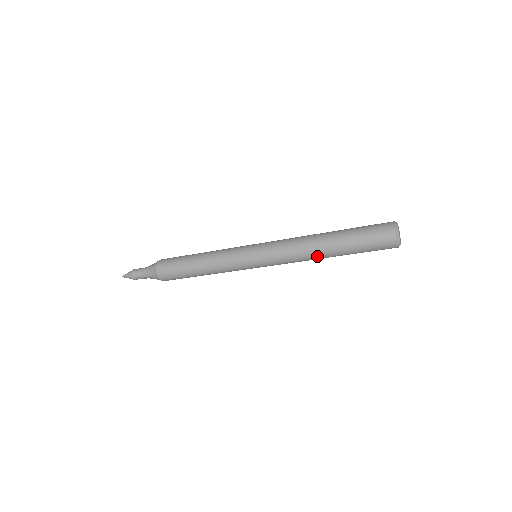
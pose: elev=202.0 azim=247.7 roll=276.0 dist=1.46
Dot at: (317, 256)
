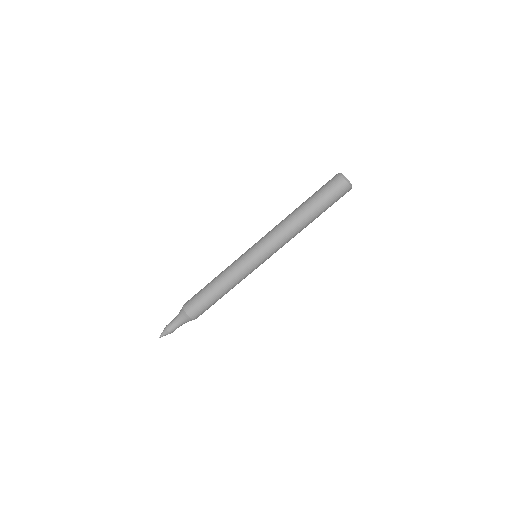
Dot at: (293, 219)
